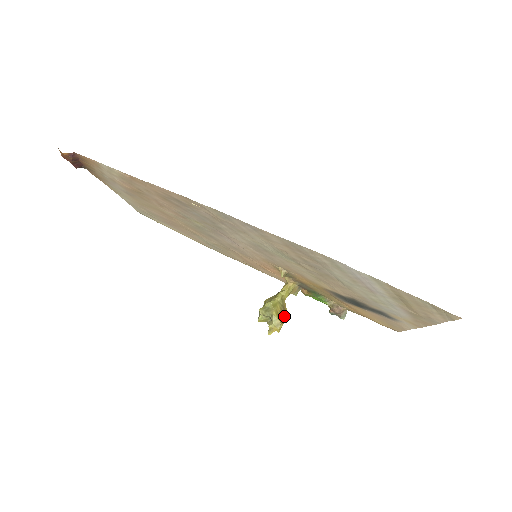
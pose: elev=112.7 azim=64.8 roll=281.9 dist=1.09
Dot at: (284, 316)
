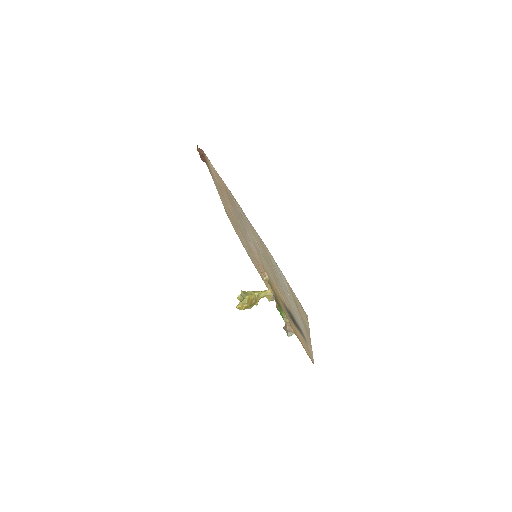
Dot at: (253, 305)
